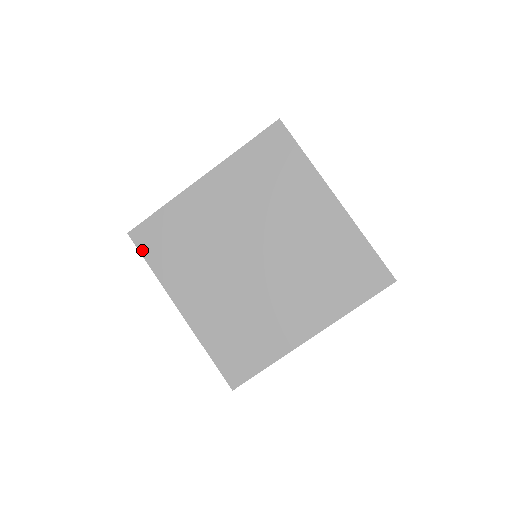
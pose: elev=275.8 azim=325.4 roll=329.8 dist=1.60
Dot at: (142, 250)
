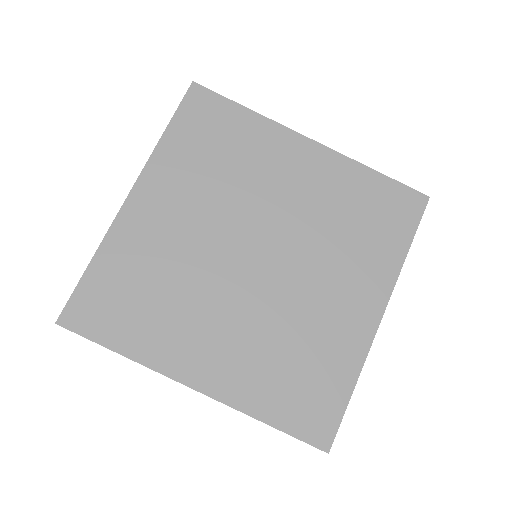
Dot at: (182, 109)
